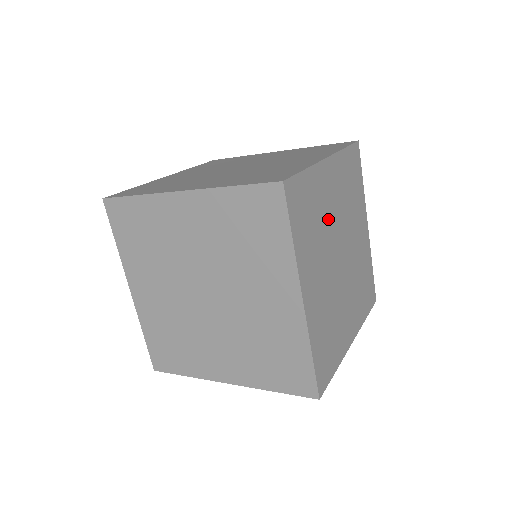
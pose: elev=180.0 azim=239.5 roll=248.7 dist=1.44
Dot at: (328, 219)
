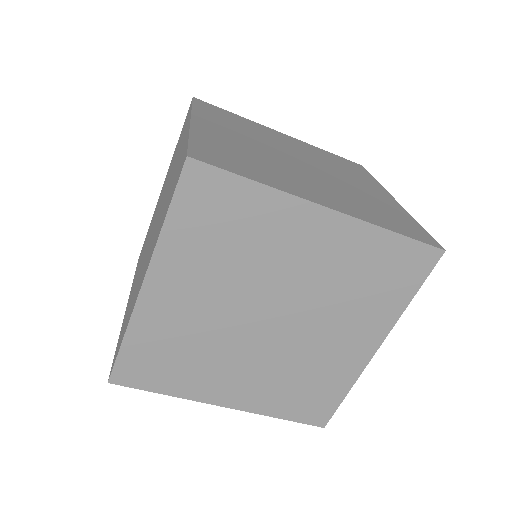
Dot at: (205, 325)
